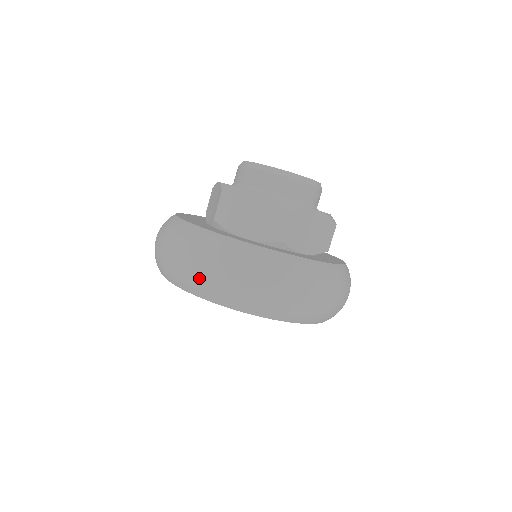
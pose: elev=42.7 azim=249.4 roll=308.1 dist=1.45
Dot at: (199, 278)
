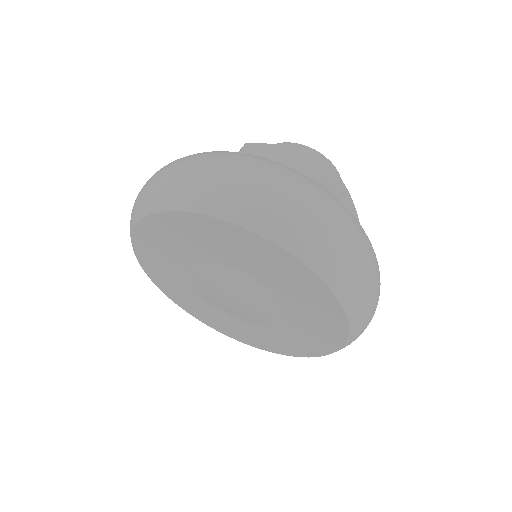
Dot at: (213, 181)
